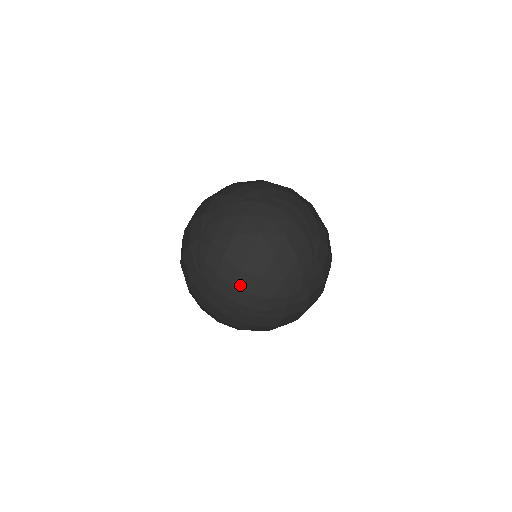
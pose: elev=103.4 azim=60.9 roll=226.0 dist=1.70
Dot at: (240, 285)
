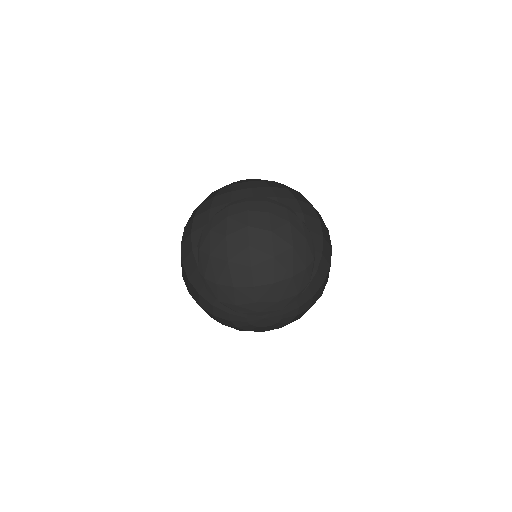
Dot at: occluded
